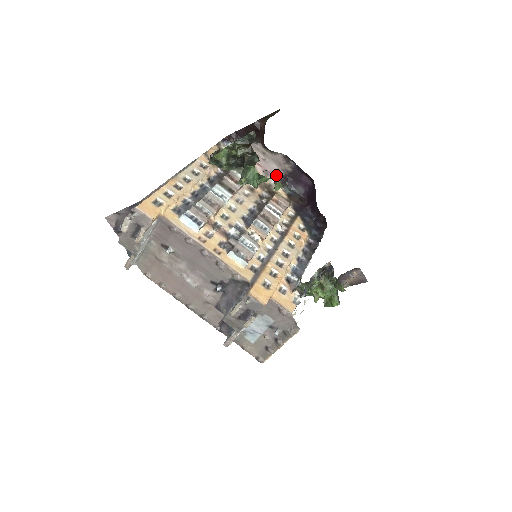
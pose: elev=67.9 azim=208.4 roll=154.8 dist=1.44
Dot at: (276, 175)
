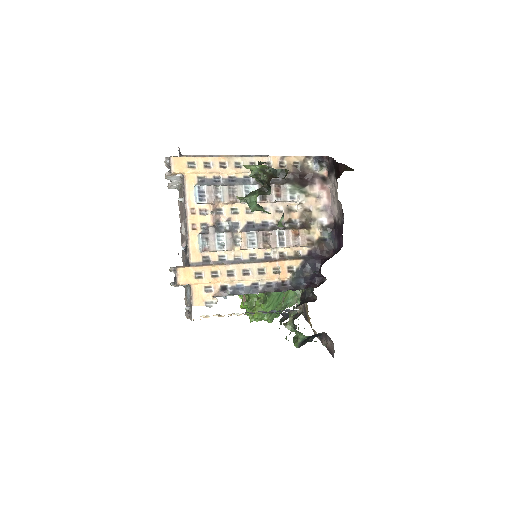
Dot at: occluded
